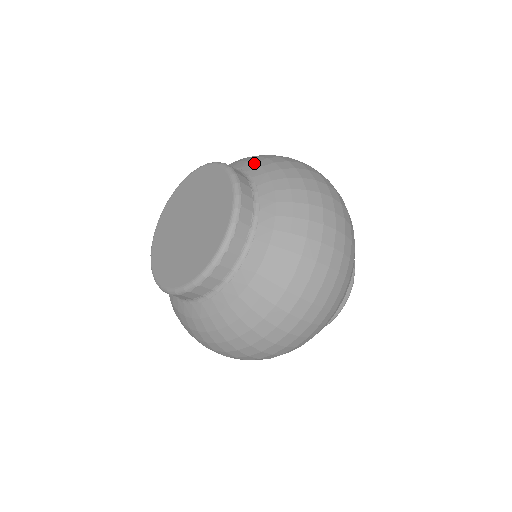
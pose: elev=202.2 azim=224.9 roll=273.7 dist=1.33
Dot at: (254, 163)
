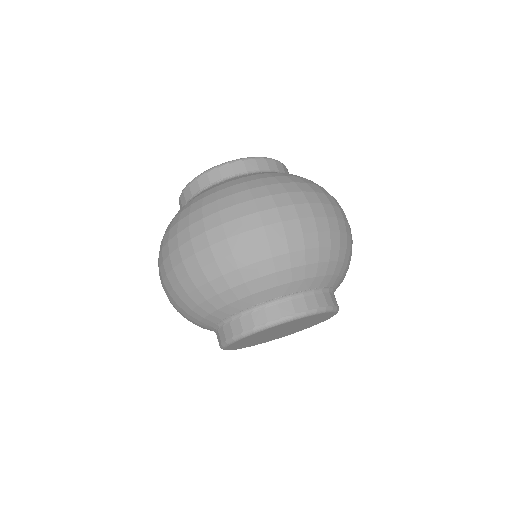
Dot at: occluded
